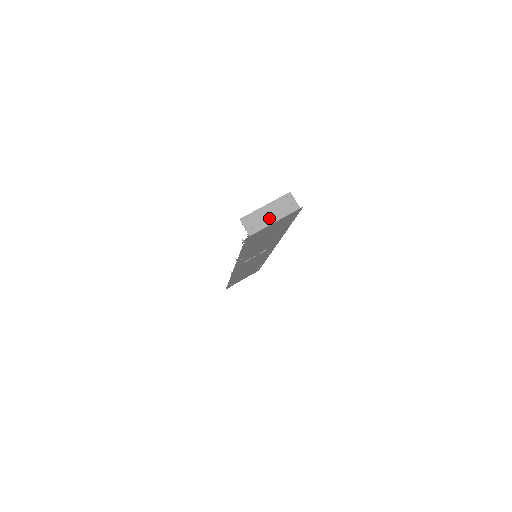
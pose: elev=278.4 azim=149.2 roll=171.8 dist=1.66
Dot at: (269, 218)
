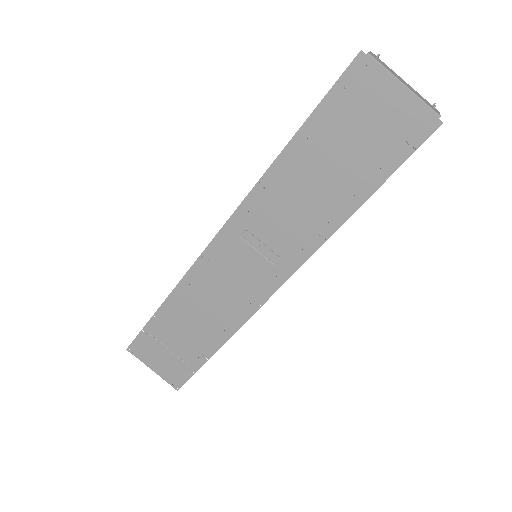
Dot at: (400, 80)
